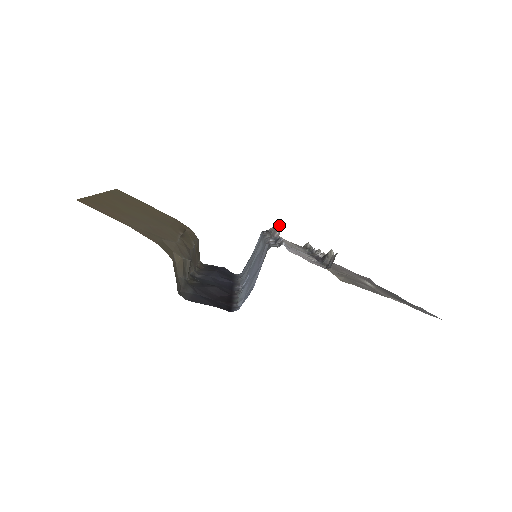
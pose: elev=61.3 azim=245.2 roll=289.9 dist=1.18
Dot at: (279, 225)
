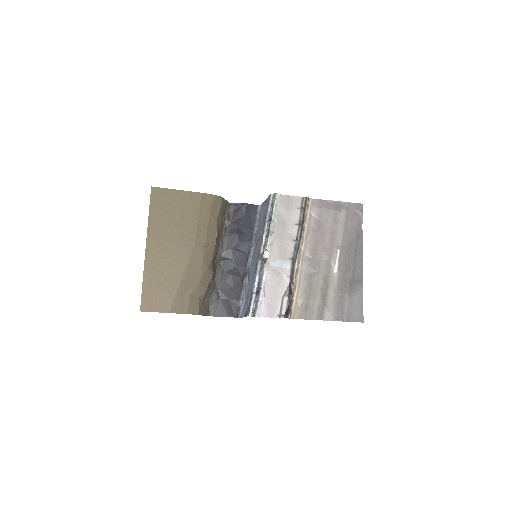
Dot at: (264, 261)
